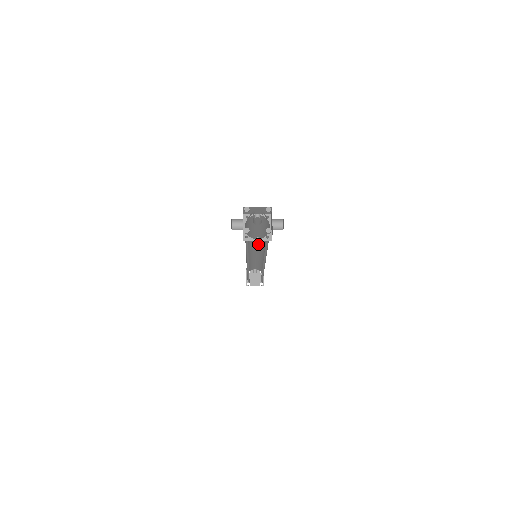
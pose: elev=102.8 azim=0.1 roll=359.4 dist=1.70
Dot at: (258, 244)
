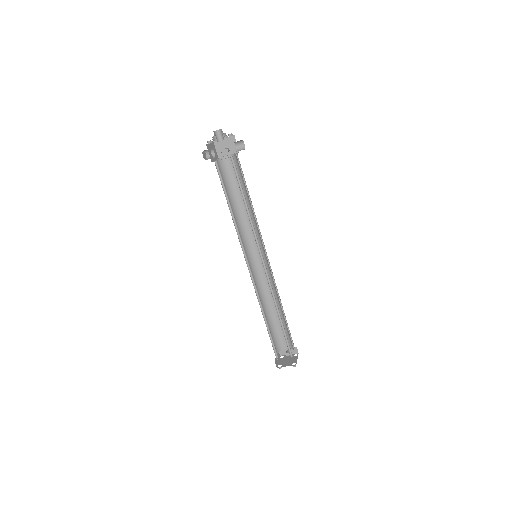
Dot at: occluded
